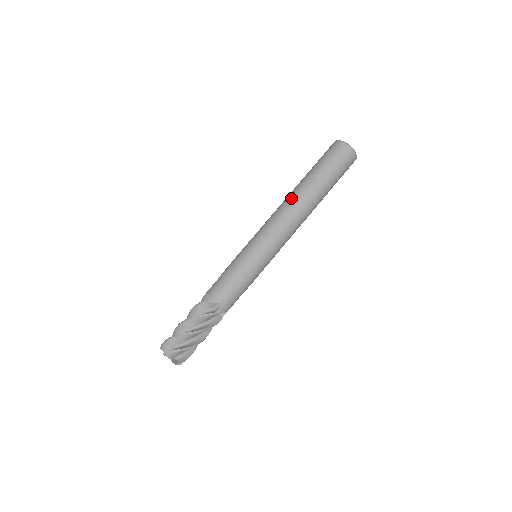
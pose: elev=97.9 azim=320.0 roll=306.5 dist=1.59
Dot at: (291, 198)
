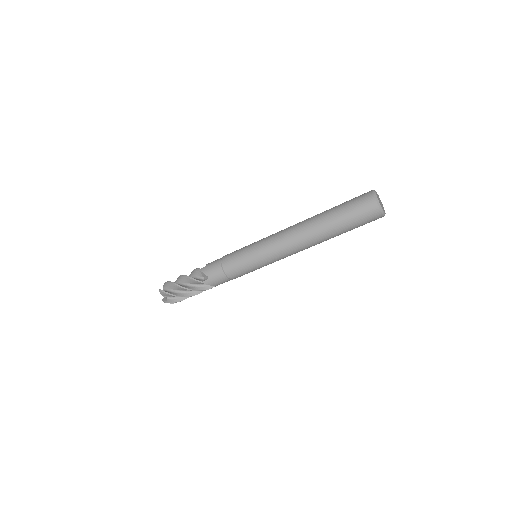
Dot at: (307, 238)
